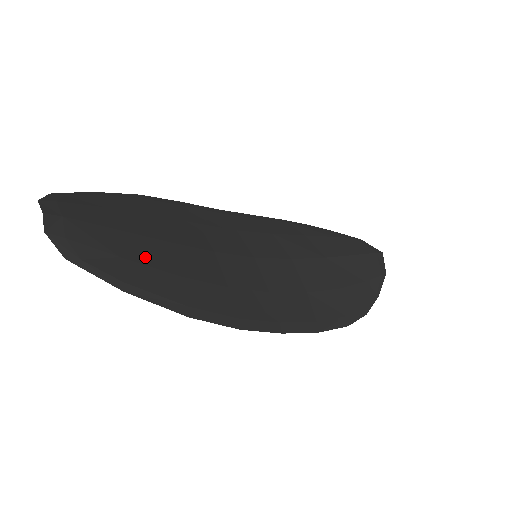
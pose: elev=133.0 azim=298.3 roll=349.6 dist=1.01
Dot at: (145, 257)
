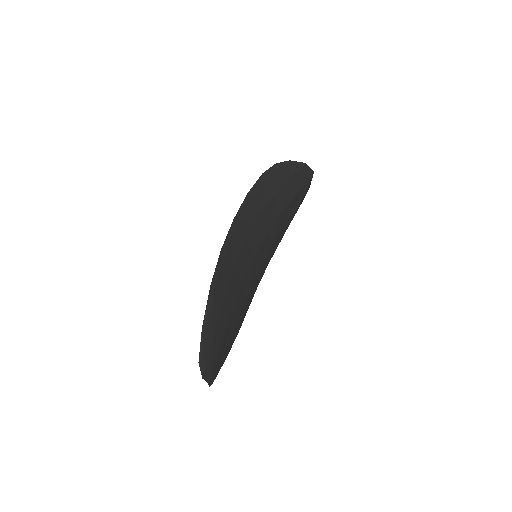
Dot at: (229, 339)
